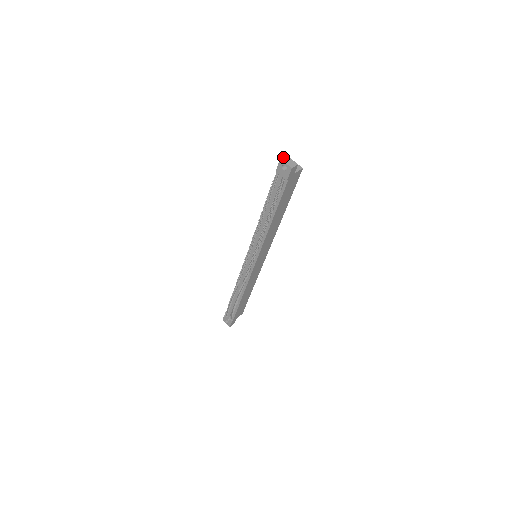
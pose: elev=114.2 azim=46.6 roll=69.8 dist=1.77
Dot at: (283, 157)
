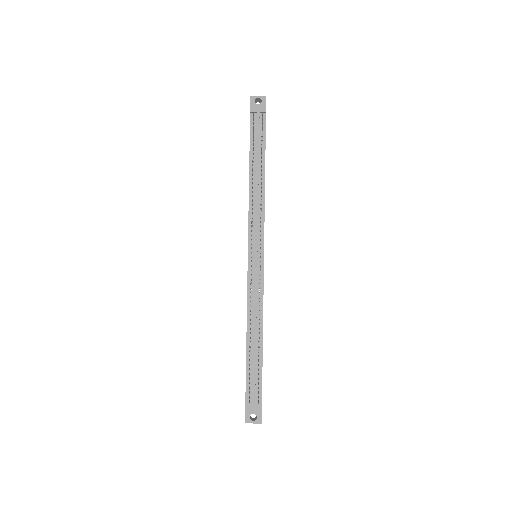
Dot at: (250, 98)
